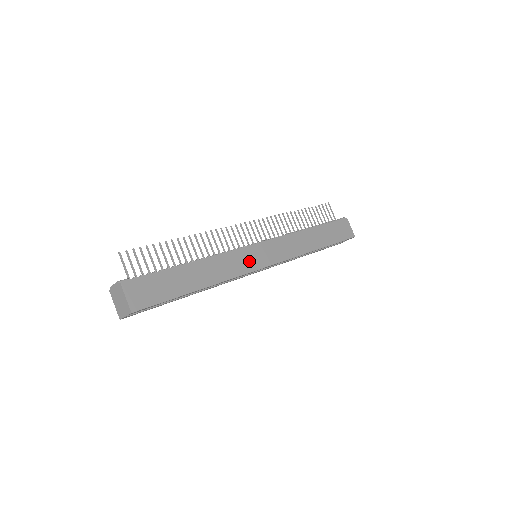
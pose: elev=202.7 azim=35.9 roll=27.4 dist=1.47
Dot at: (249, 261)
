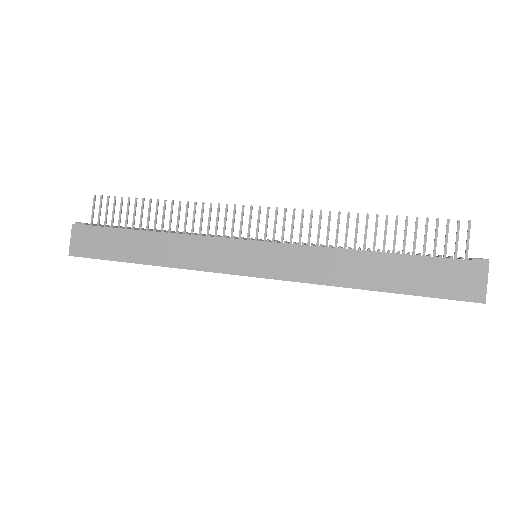
Dot at: (223, 258)
